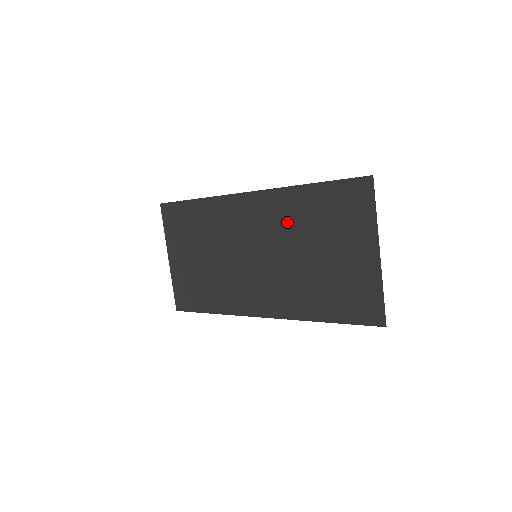
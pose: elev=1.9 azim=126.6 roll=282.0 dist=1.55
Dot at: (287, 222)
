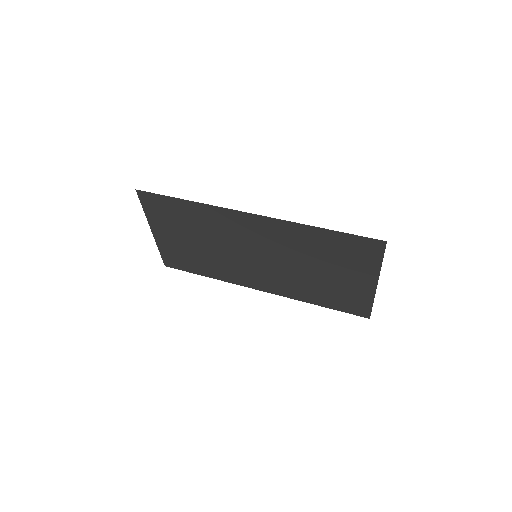
Dot at: (292, 245)
